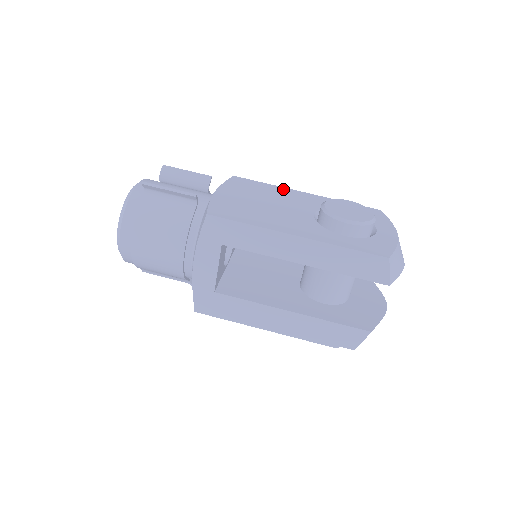
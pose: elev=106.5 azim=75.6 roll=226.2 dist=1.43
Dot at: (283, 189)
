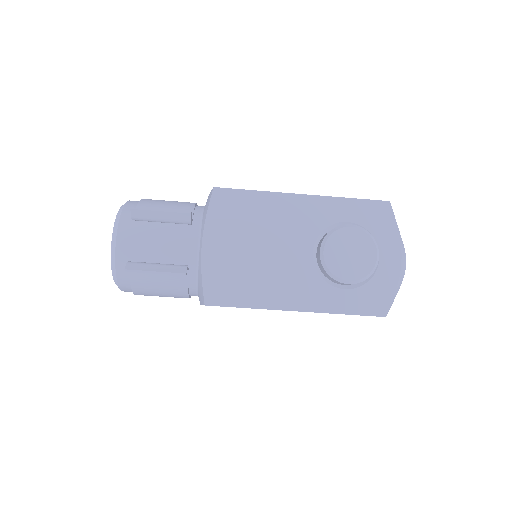
Dot at: (275, 198)
